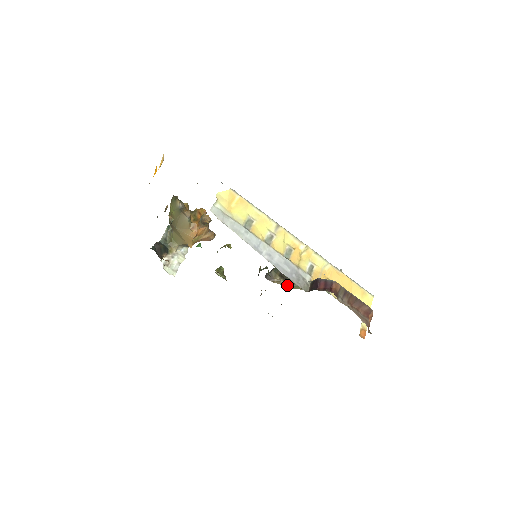
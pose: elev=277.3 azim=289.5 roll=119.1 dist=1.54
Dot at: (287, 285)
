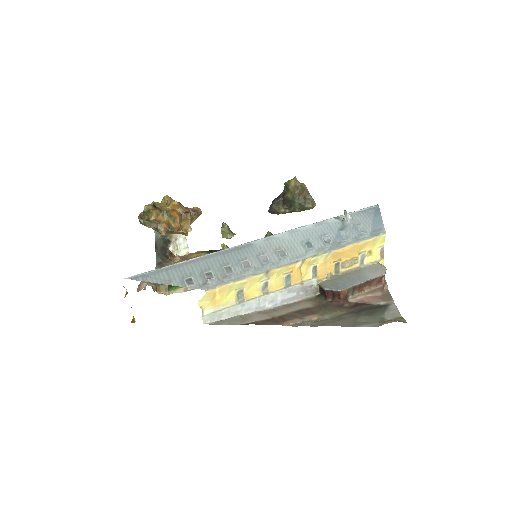
Dot at: occluded
